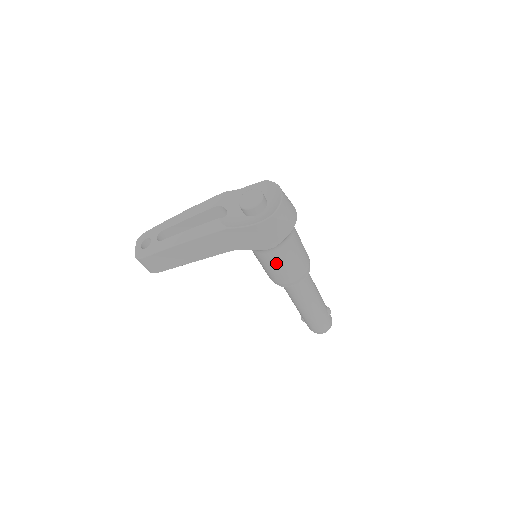
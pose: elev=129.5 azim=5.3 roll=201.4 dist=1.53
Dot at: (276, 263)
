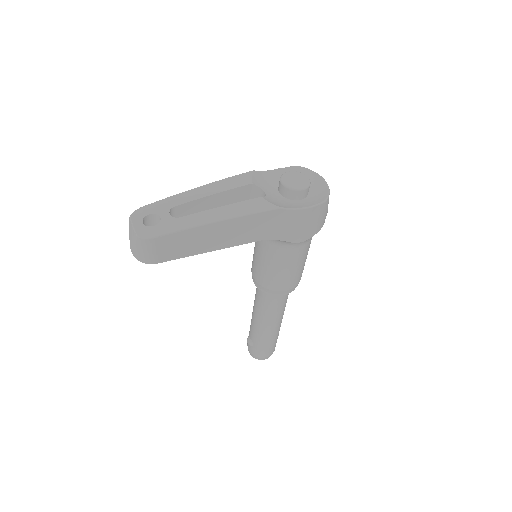
Dot at: (292, 262)
